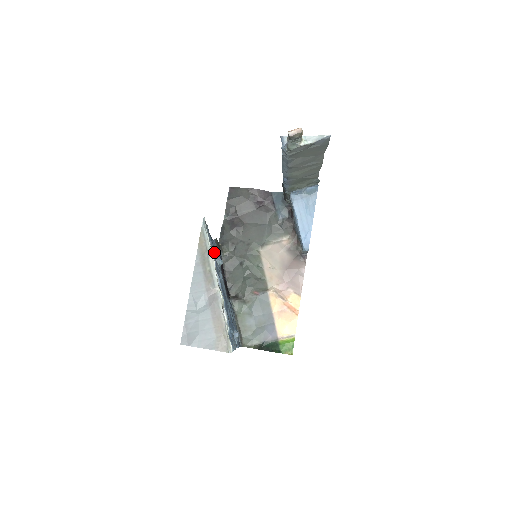
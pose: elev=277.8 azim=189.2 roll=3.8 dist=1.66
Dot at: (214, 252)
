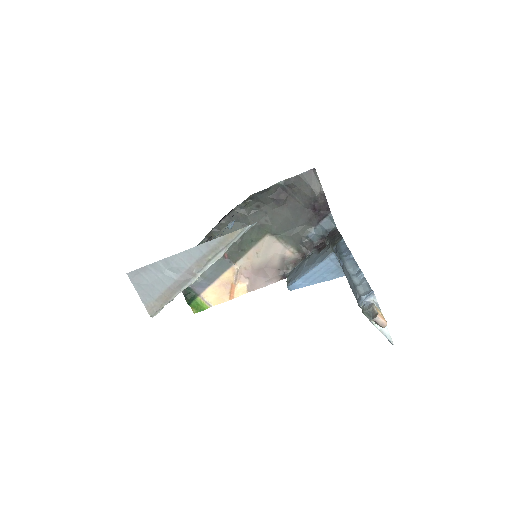
Dot at: occluded
